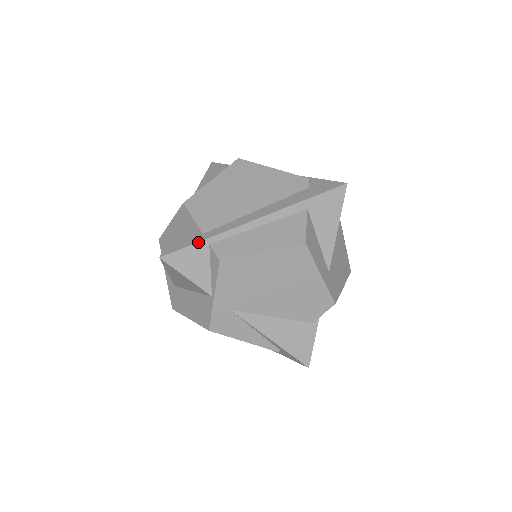
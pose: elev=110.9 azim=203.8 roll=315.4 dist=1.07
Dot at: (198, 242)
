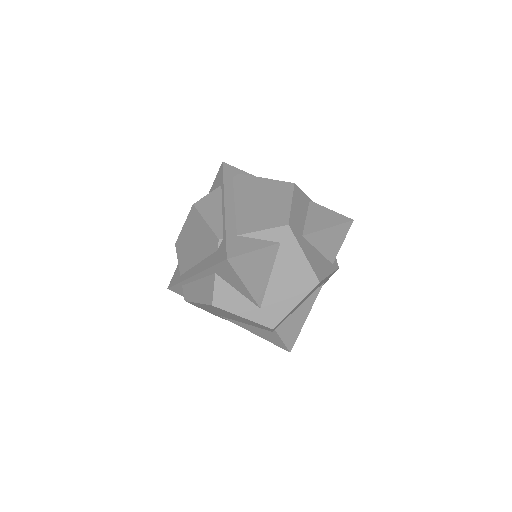
Dot at: (176, 284)
